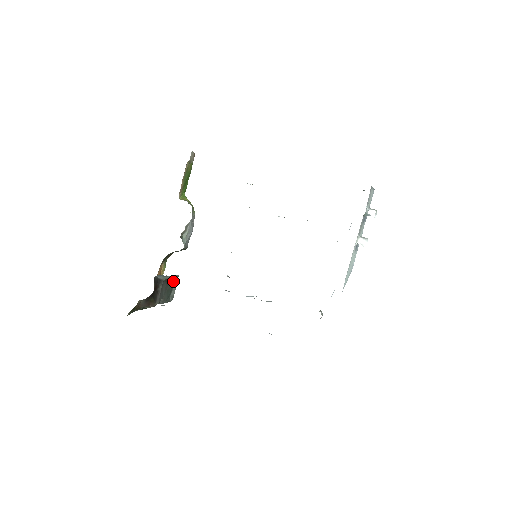
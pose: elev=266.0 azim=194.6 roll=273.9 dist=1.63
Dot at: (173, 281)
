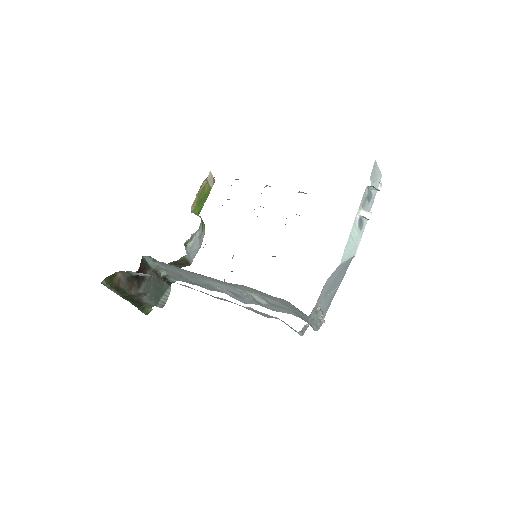
Dot at: (166, 284)
